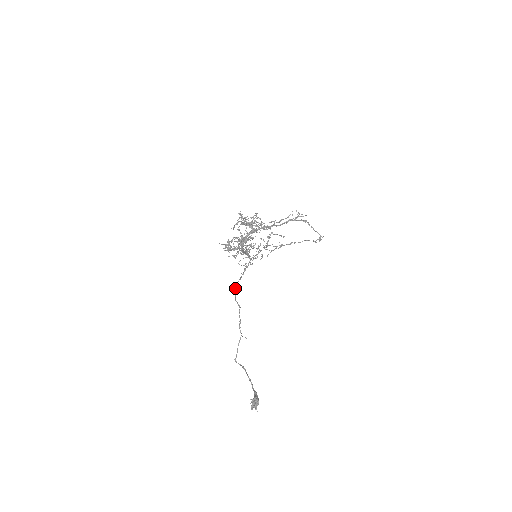
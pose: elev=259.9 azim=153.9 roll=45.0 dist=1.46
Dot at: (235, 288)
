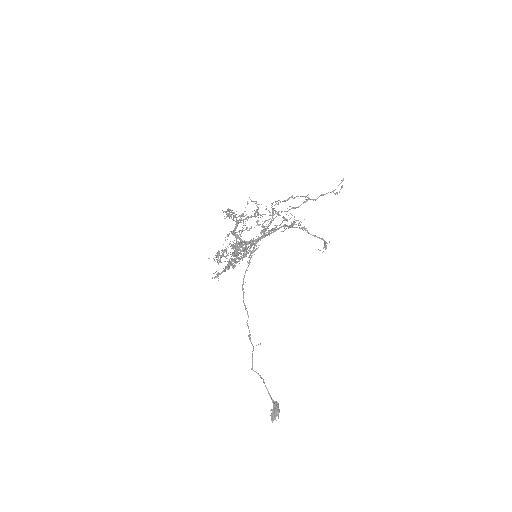
Dot at: (242, 284)
